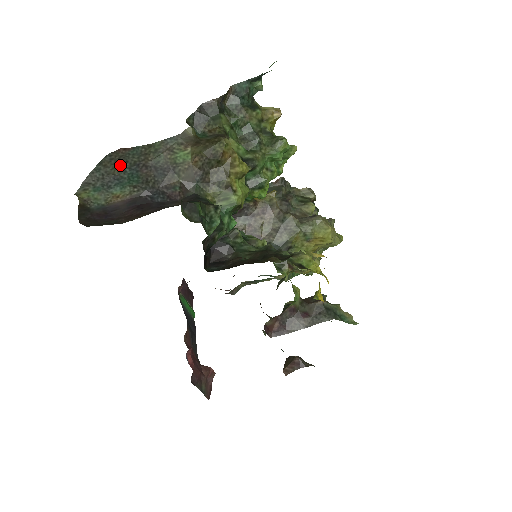
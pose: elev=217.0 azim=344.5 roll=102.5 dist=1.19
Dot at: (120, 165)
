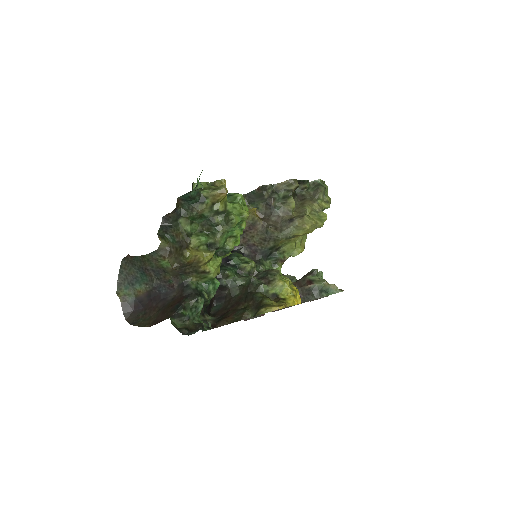
Dot at: (132, 267)
